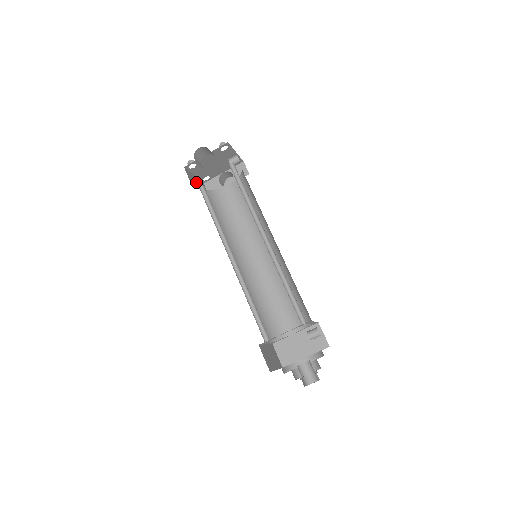
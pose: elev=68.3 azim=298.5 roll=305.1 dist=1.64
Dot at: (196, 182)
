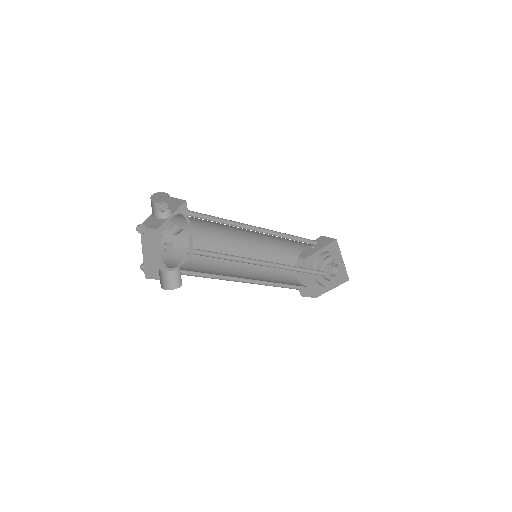
Dot at: (152, 256)
